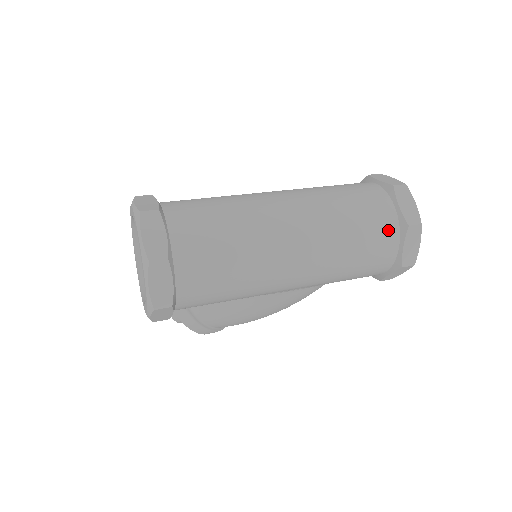
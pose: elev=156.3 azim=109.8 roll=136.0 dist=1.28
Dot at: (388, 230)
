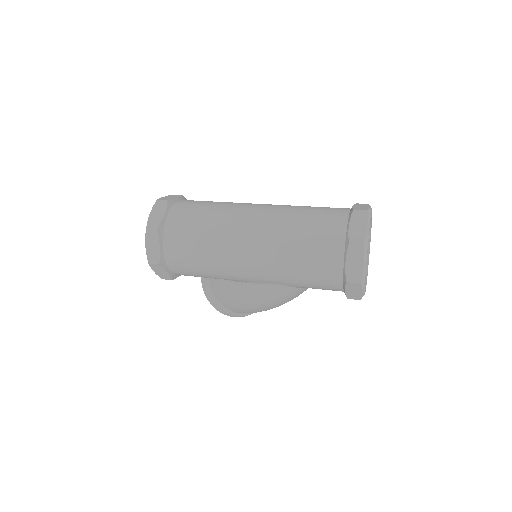
Dot at: (333, 245)
